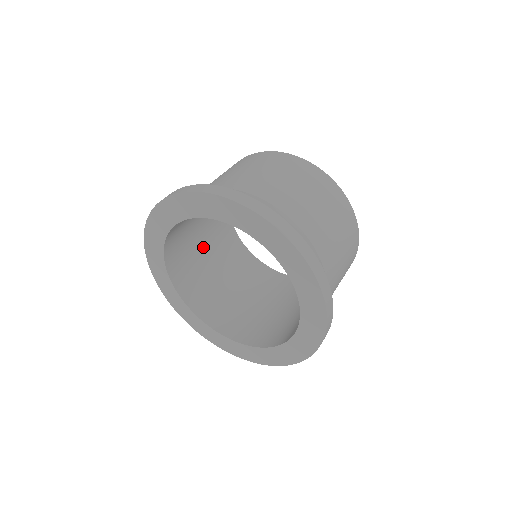
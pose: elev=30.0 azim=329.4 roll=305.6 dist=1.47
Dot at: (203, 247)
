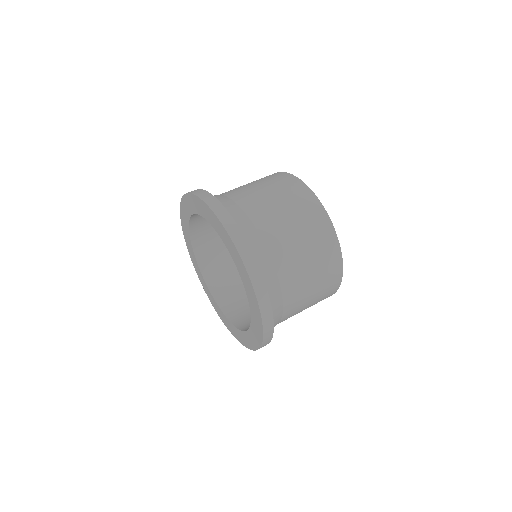
Dot at: occluded
